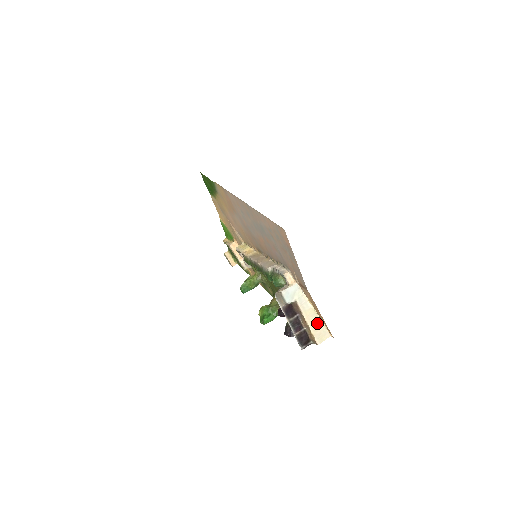
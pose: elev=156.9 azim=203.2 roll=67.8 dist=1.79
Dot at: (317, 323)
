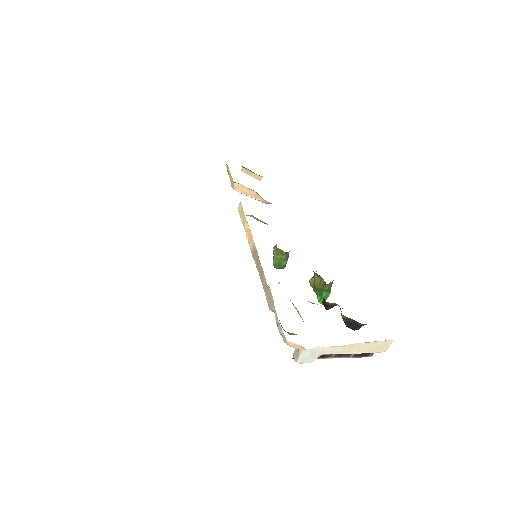
Dot at: (366, 345)
